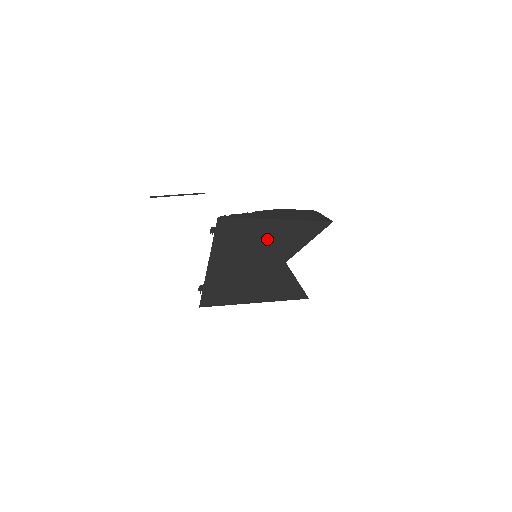
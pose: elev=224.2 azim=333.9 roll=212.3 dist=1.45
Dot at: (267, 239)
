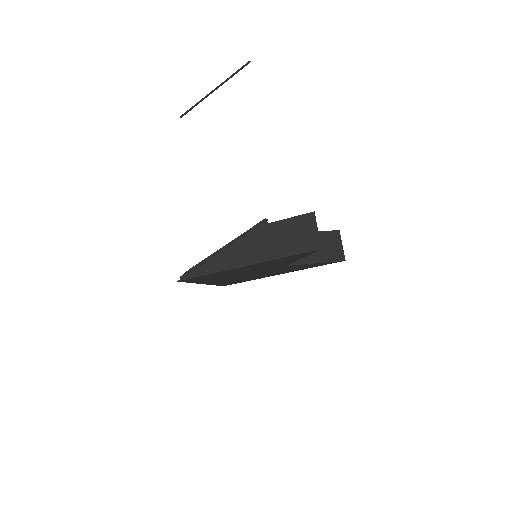
Dot at: (244, 270)
